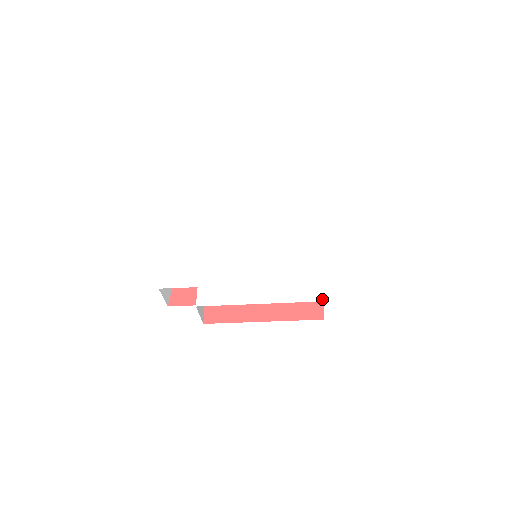
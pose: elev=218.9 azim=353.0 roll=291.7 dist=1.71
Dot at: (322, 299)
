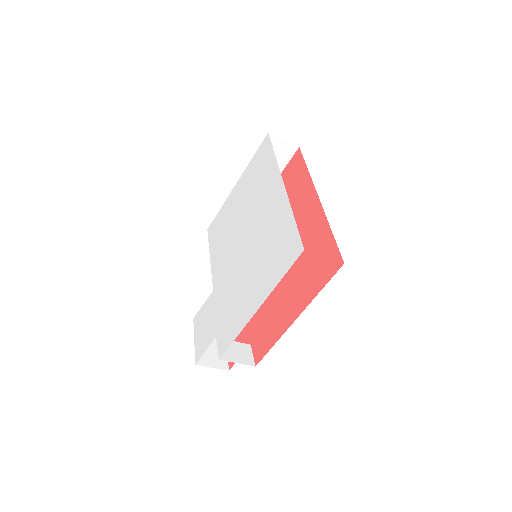
Dot at: (302, 249)
